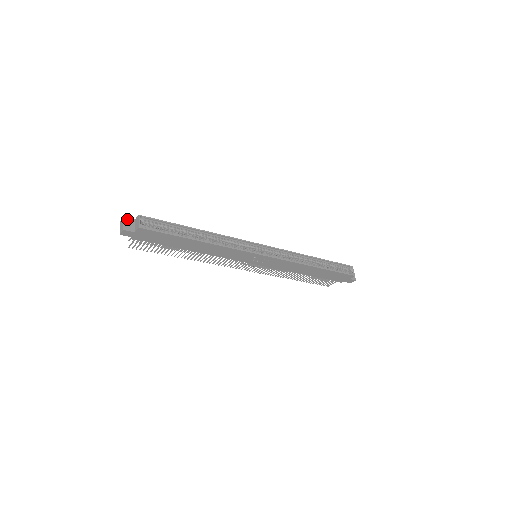
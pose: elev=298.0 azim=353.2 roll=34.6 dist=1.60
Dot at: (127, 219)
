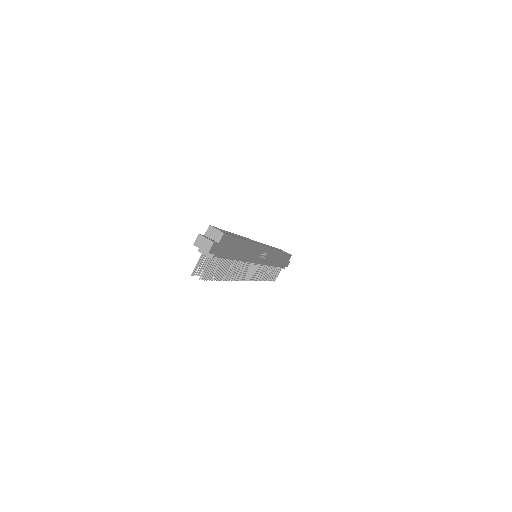
Dot at: (202, 235)
